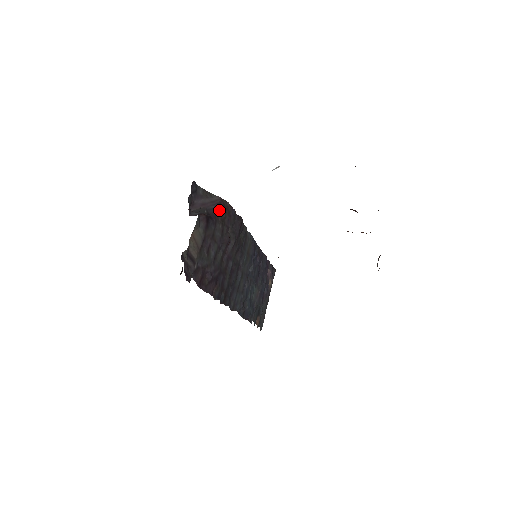
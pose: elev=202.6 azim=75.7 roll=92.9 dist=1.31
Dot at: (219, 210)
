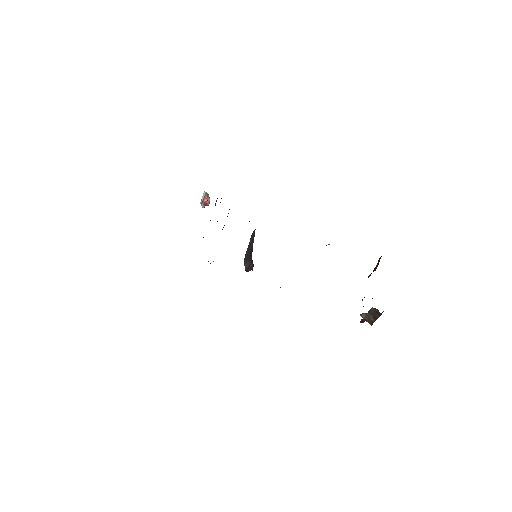
Dot at: (253, 242)
